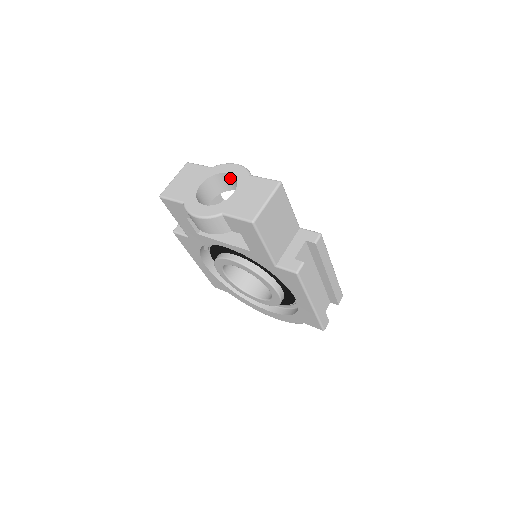
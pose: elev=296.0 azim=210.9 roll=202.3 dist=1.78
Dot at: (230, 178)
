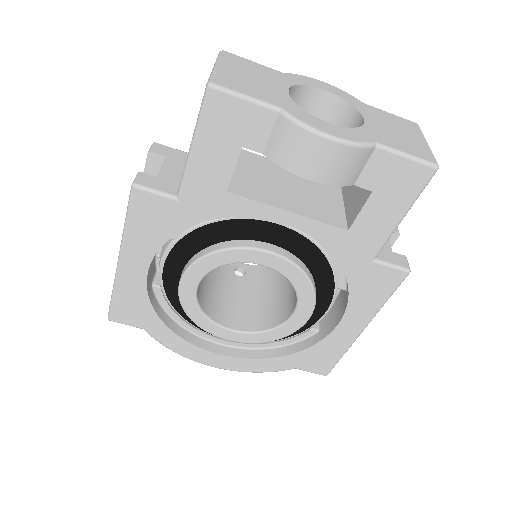
Dot at: (317, 101)
